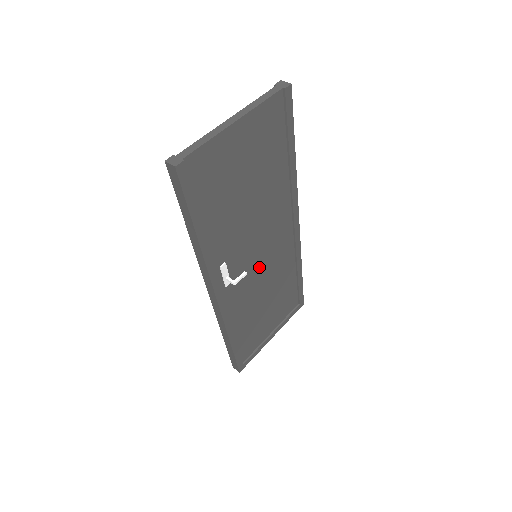
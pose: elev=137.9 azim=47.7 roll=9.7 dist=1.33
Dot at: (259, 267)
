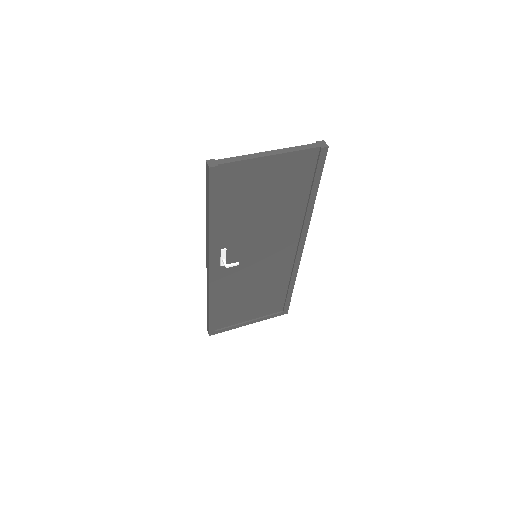
Dot at: (255, 265)
